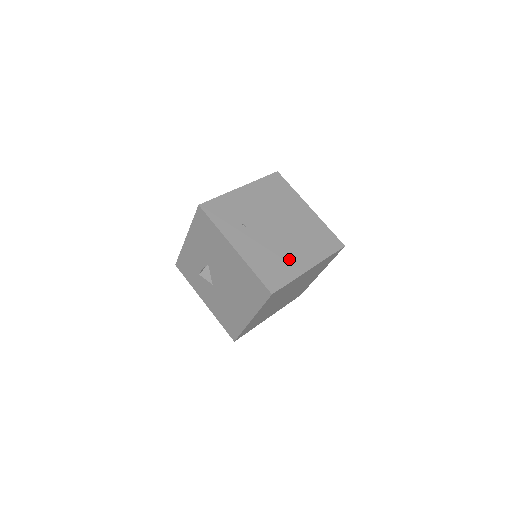
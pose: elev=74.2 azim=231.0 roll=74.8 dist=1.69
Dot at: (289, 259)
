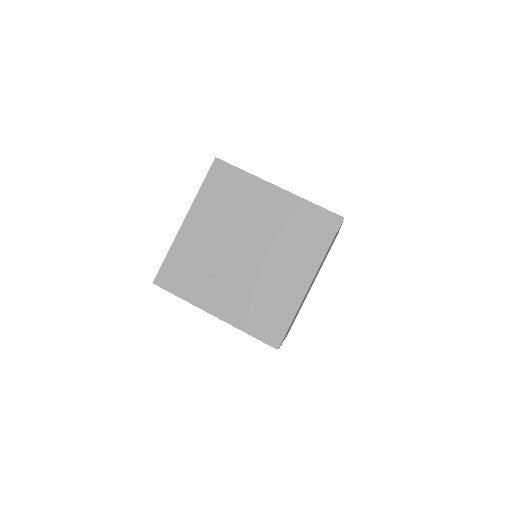
Dot at: (280, 289)
